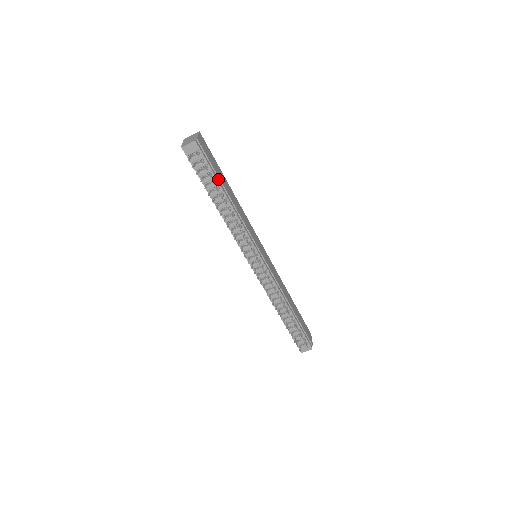
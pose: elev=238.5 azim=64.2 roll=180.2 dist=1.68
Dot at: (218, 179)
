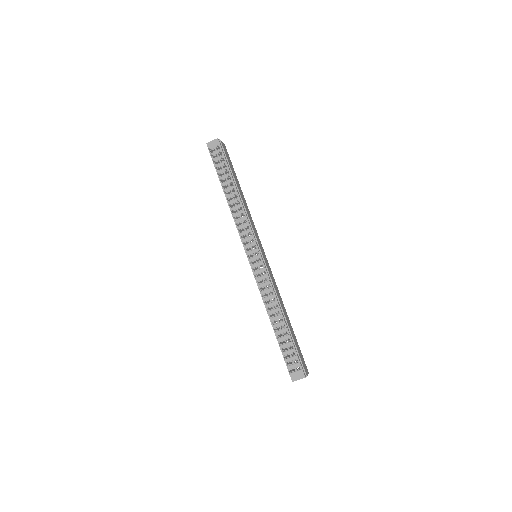
Dot at: (231, 173)
